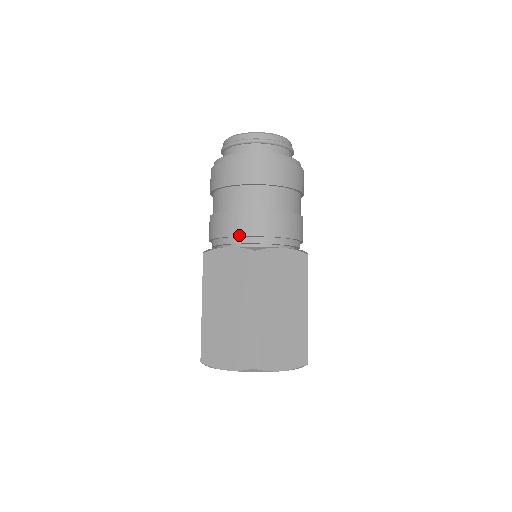
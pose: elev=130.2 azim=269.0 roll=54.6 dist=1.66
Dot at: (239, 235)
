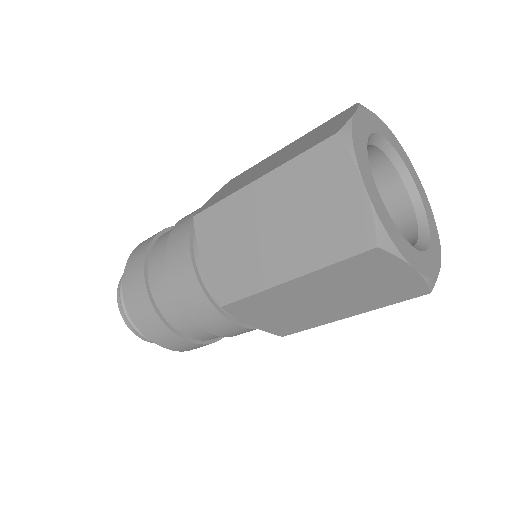
Dot at: occluded
